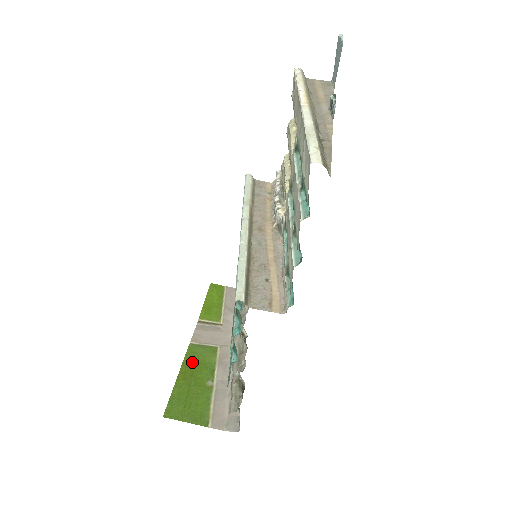
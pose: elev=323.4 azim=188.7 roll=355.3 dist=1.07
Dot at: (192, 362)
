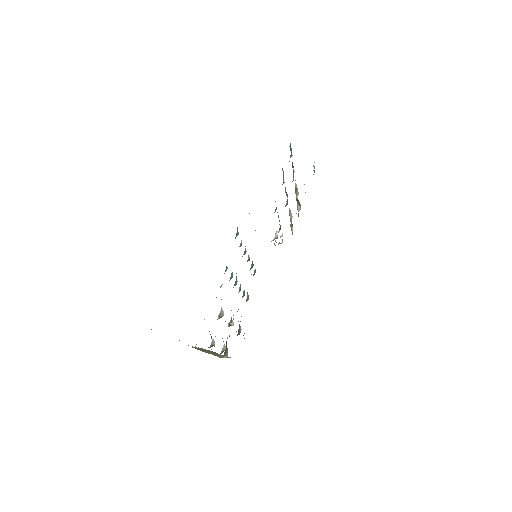
Dot at: occluded
